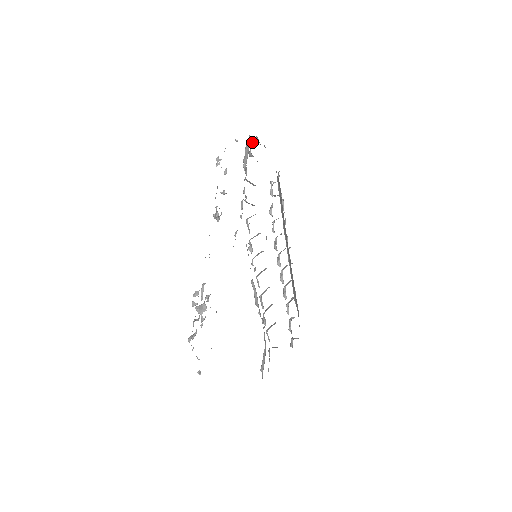
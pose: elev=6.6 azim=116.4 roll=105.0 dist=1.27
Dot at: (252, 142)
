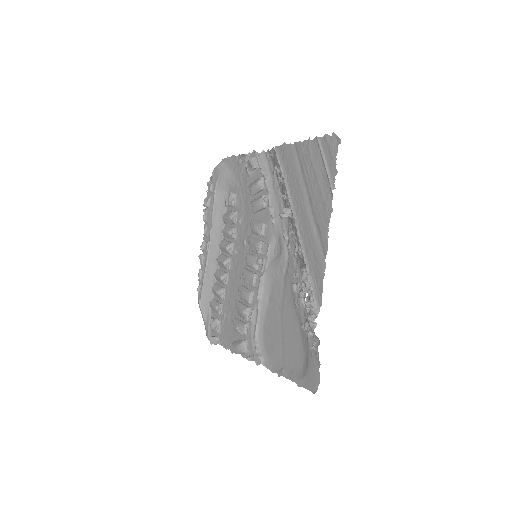
Dot at: (255, 157)
